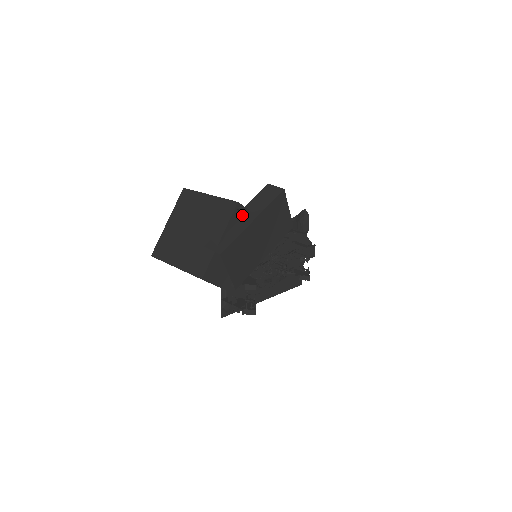
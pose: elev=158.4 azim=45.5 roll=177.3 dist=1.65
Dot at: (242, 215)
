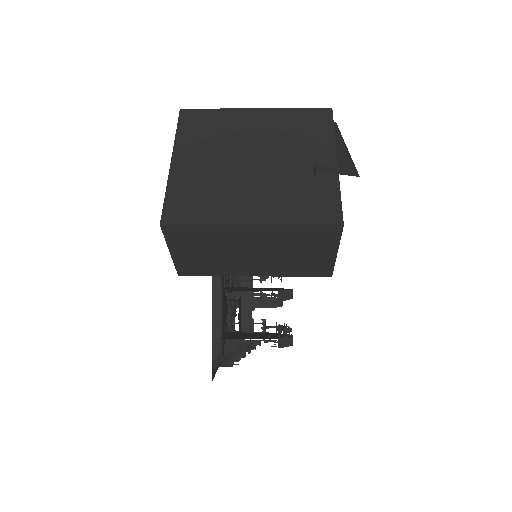
Dot at: occluded
